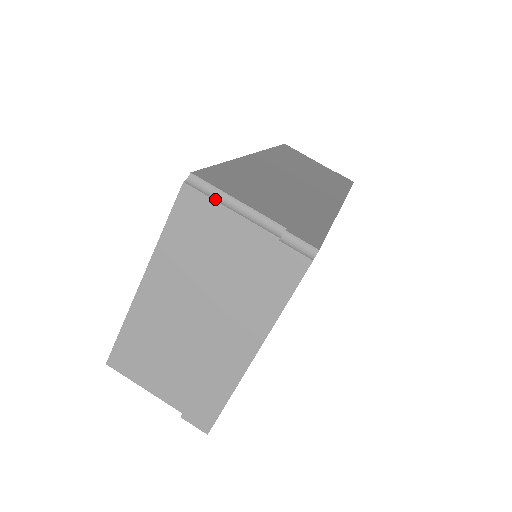
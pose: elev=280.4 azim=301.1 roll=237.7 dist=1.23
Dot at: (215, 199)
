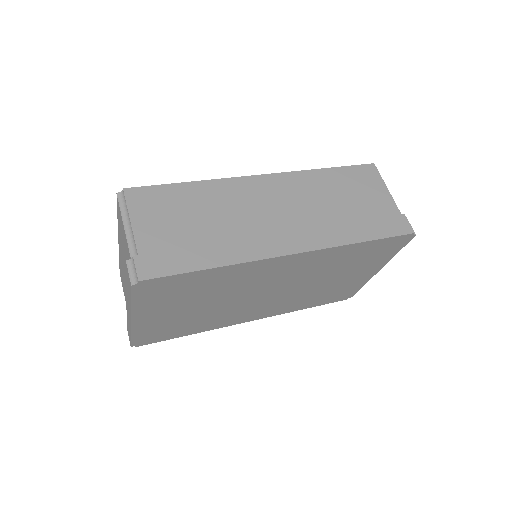
Dot at: (122, 213)
